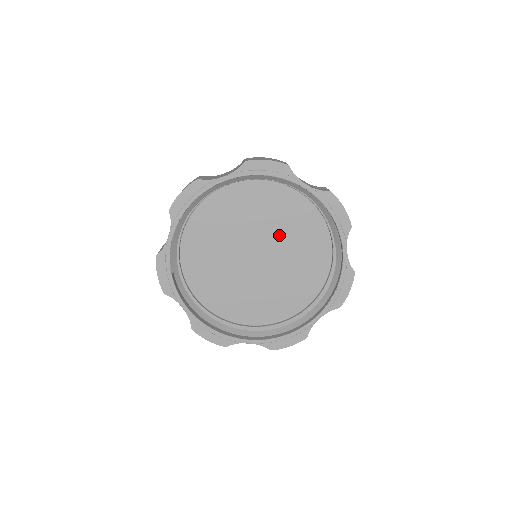
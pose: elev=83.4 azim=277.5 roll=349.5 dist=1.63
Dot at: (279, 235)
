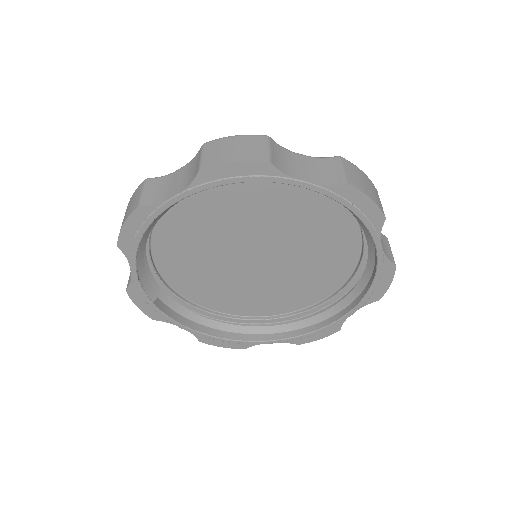
Dot at: (281, 229)
